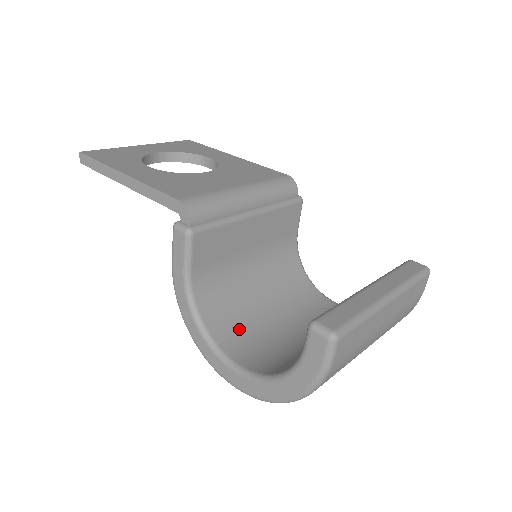
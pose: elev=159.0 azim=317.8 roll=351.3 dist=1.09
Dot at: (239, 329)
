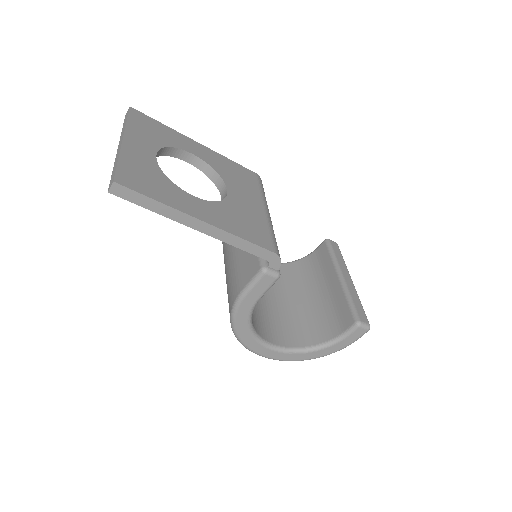
Dot at: (257, 317)
